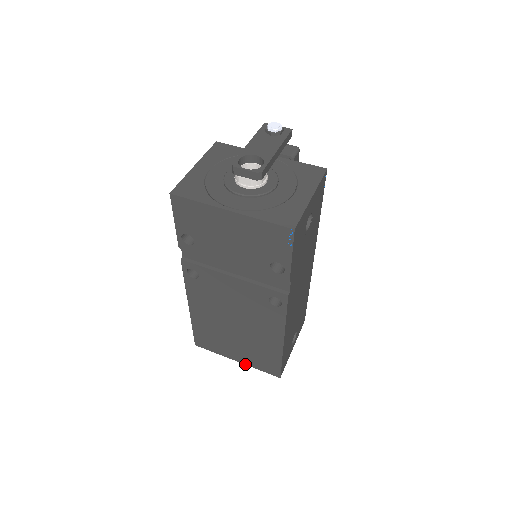
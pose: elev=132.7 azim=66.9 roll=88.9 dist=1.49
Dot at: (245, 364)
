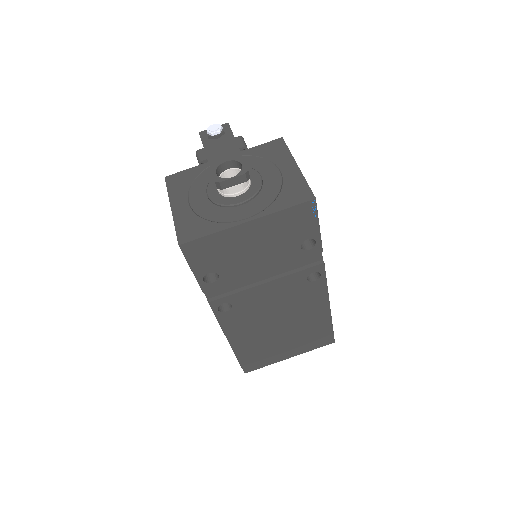
Dot at: (299, 354)
